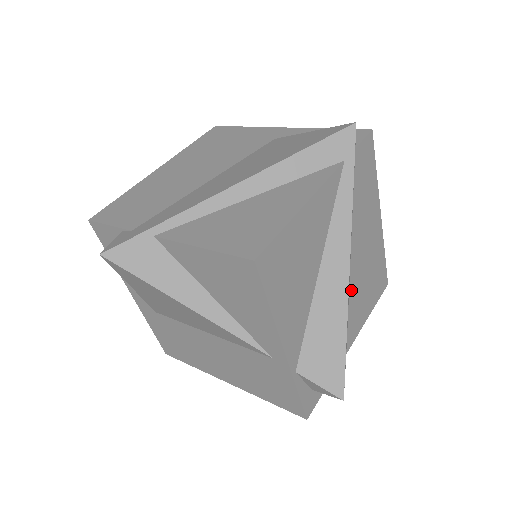
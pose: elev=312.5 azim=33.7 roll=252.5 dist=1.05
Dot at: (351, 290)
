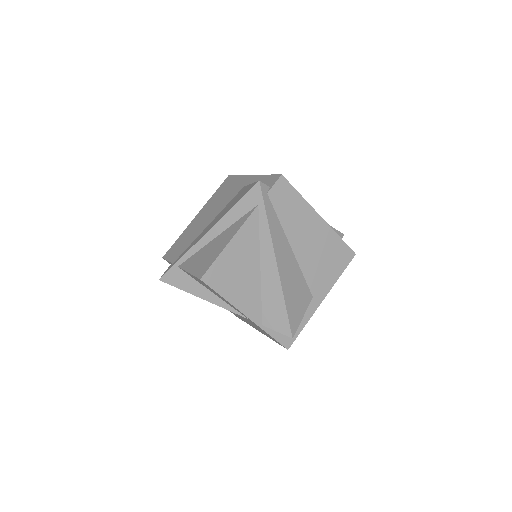
Dot at: (304, 270)
